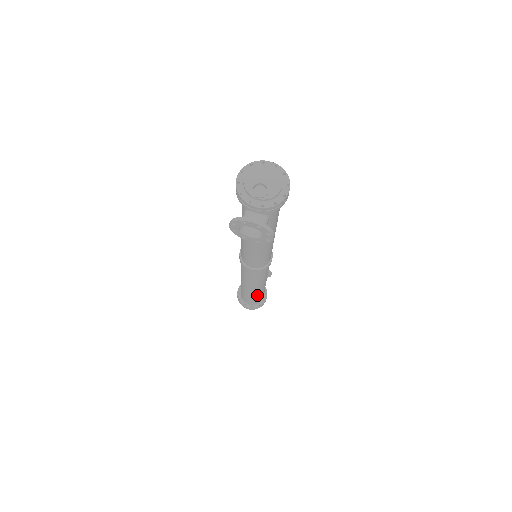
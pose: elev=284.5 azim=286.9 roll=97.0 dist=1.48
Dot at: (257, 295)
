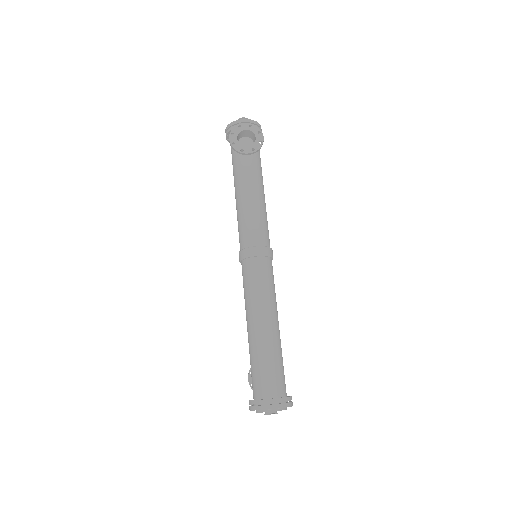
Dot at: (276, 351)
